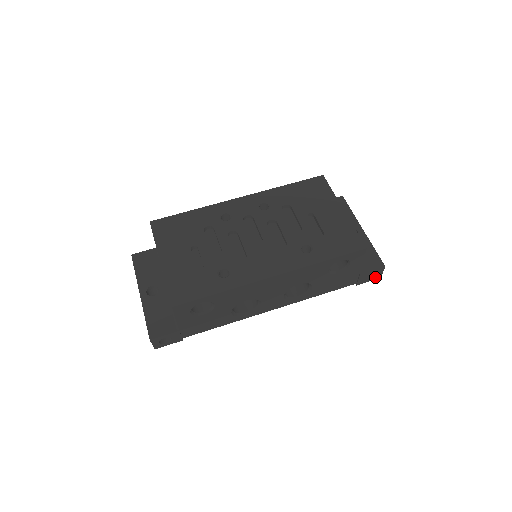
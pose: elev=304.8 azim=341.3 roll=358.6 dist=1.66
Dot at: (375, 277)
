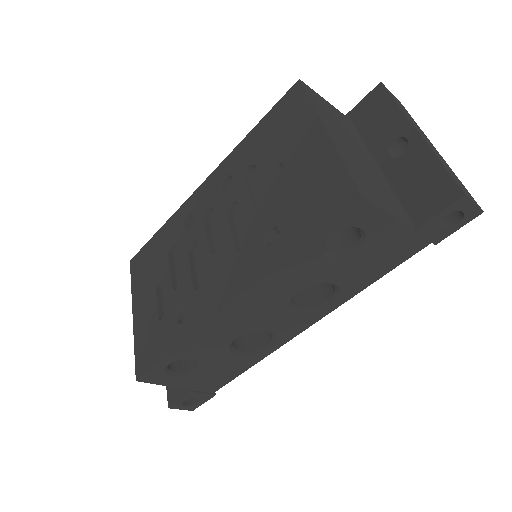
Dot at: (466, 217)
